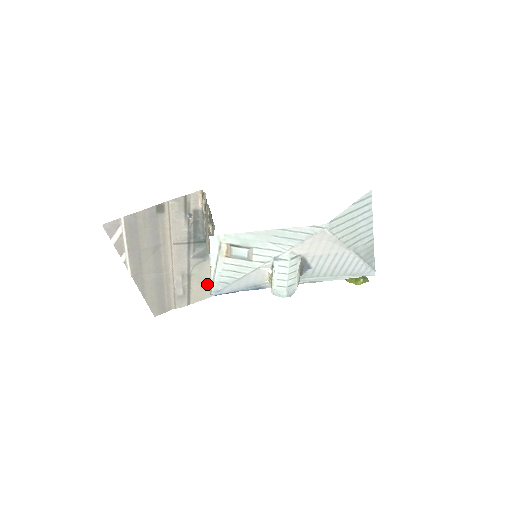
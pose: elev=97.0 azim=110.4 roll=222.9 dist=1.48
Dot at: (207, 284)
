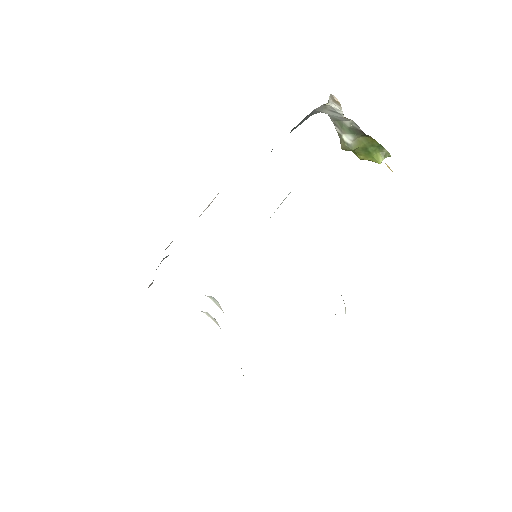
Dot at: occluded
